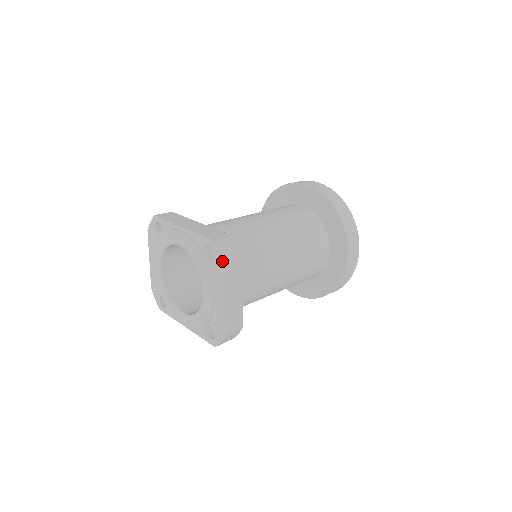
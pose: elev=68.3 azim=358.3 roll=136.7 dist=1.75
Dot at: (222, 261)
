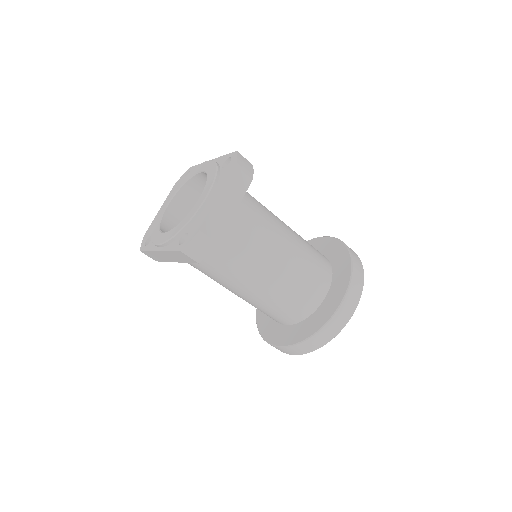
Dot at: (235, 162)
